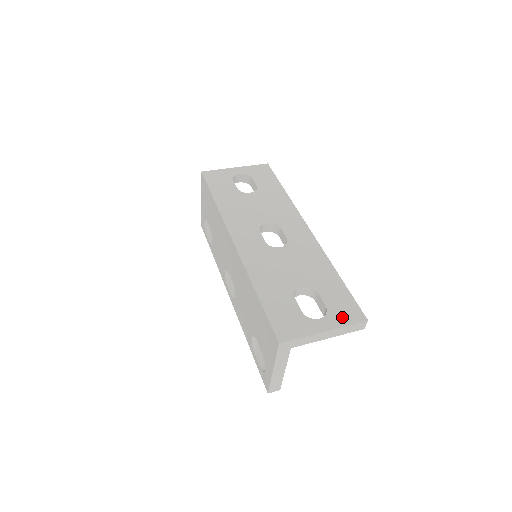
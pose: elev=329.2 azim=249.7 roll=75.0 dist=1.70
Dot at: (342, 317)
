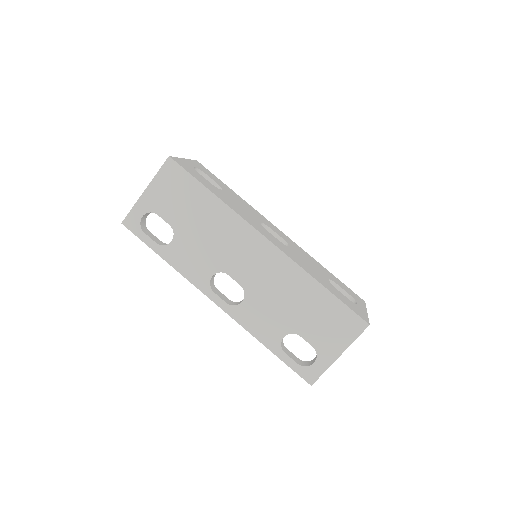
Dot at: (359, 301)
